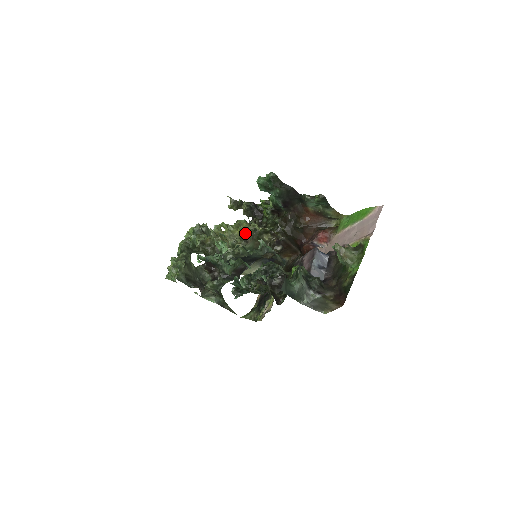
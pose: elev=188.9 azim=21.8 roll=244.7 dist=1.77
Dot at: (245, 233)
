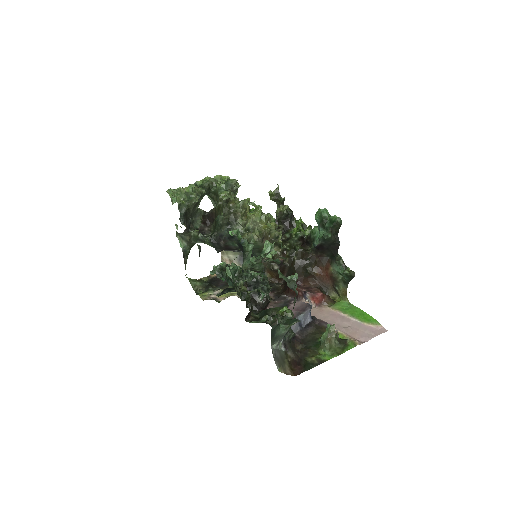
Dot at: (268, 232)
